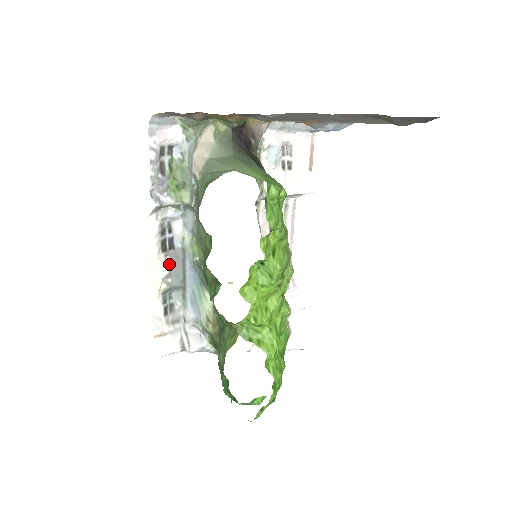
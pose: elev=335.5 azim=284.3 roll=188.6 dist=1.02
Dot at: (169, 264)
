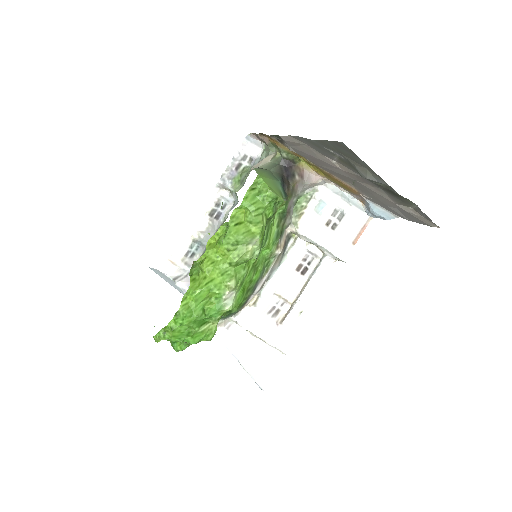
Dot at: (209, 227)
